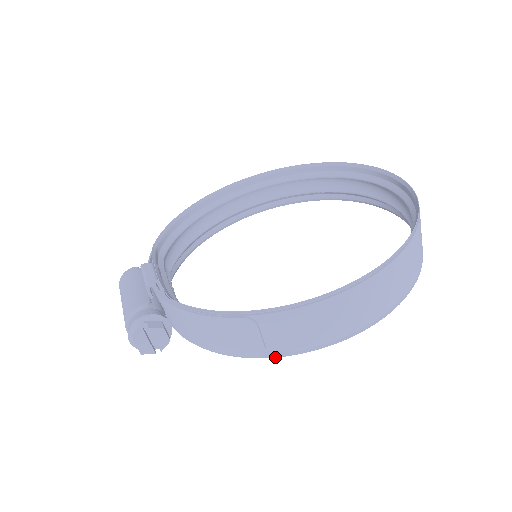
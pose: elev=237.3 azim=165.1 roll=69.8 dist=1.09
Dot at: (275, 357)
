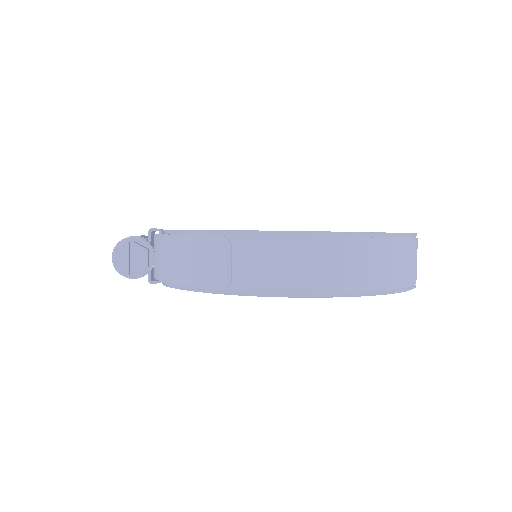
Dot at: (237, 294)
